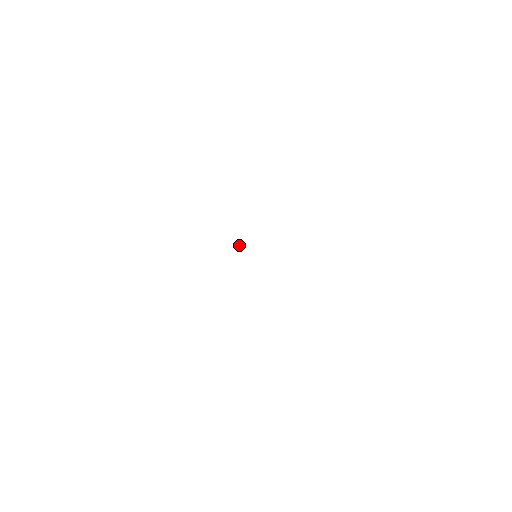
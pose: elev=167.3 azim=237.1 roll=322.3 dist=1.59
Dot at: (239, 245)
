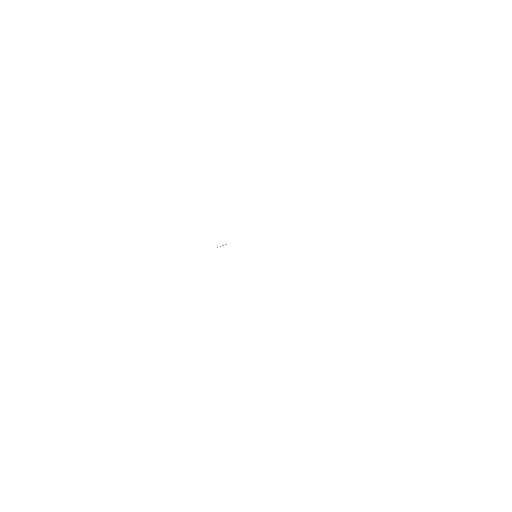
Dot at: (225, 244)
